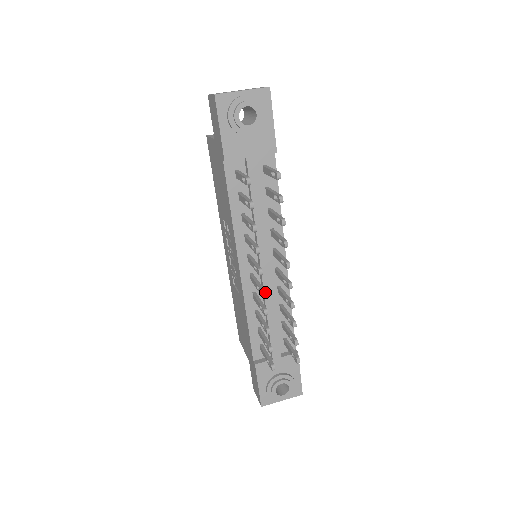
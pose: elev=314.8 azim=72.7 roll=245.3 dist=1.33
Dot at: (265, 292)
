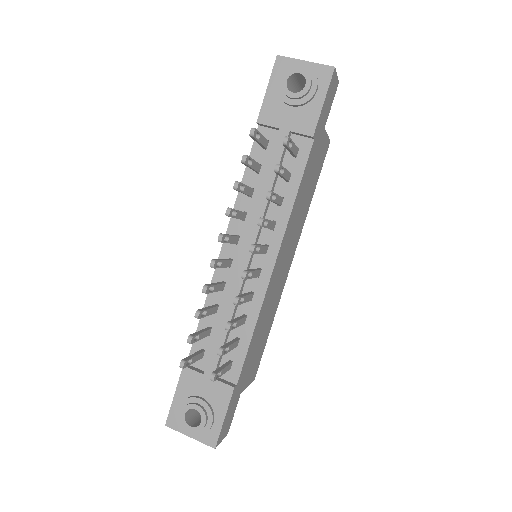
Dot at: (232, 286)
